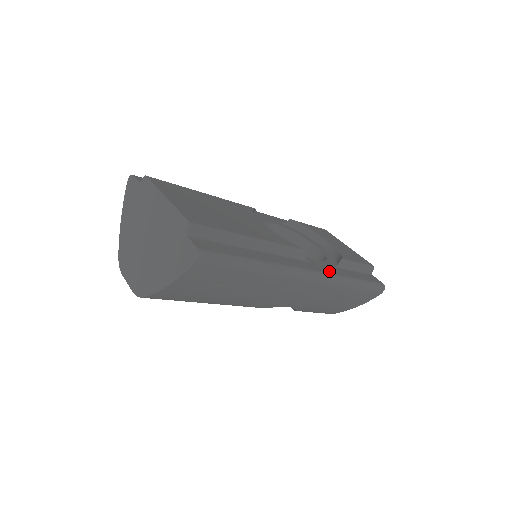
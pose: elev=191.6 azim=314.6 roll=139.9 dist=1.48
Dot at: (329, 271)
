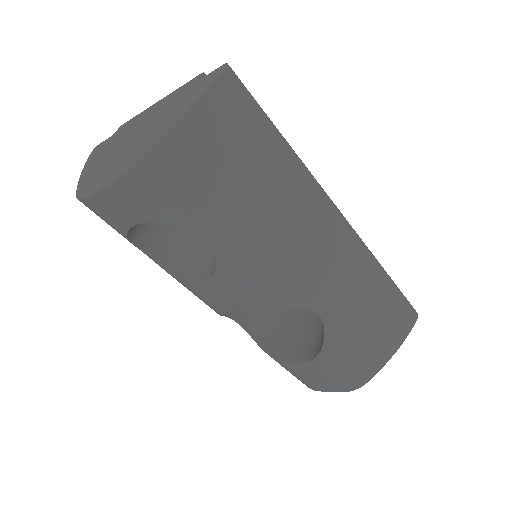
Dot at: occluded
